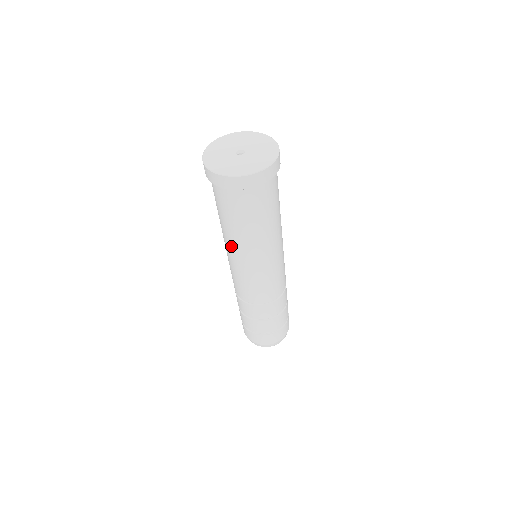
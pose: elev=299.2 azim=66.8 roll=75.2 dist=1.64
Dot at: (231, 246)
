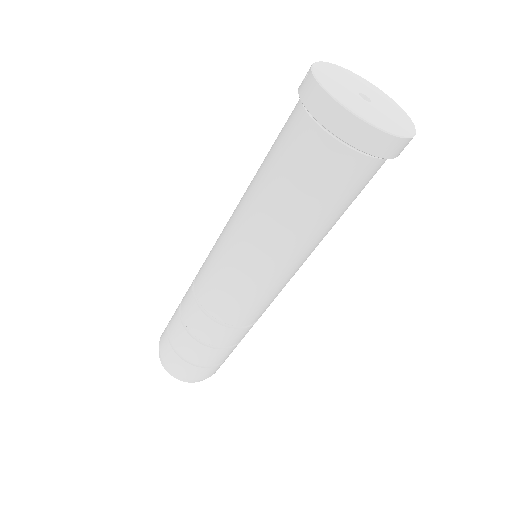
Dot at: (243, 208)
